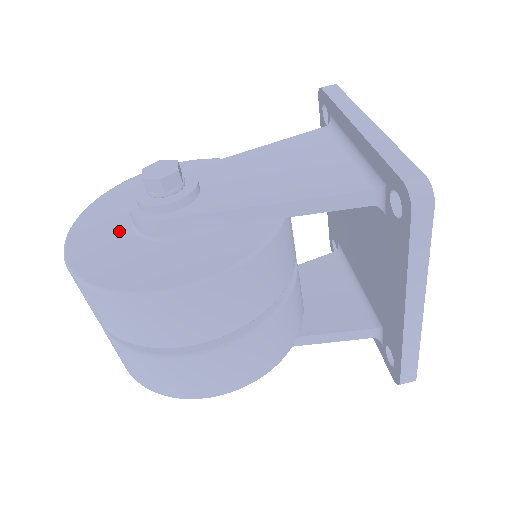
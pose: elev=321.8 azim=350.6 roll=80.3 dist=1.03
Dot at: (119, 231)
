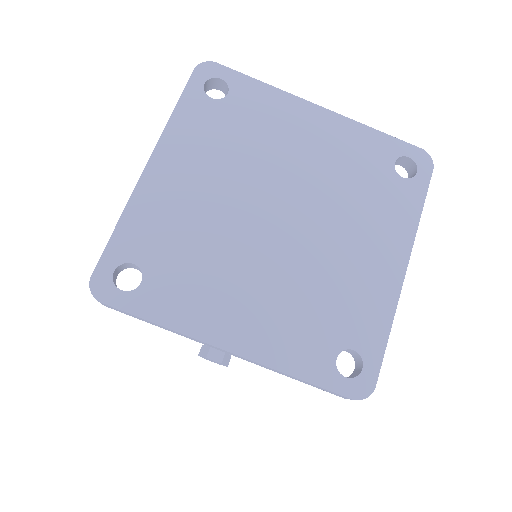
Dot at: occluded
